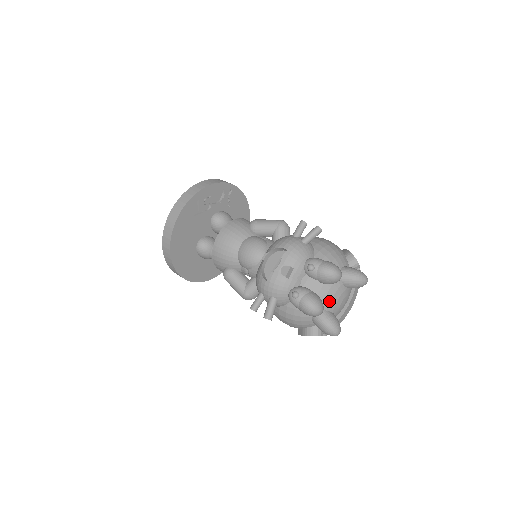
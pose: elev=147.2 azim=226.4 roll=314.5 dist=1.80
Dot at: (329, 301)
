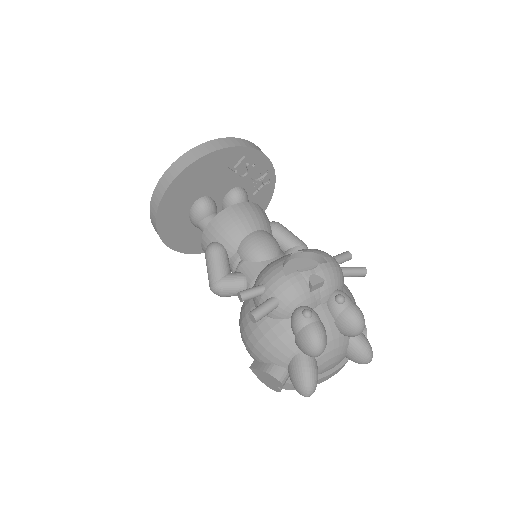
Dot at: (327, 351)
